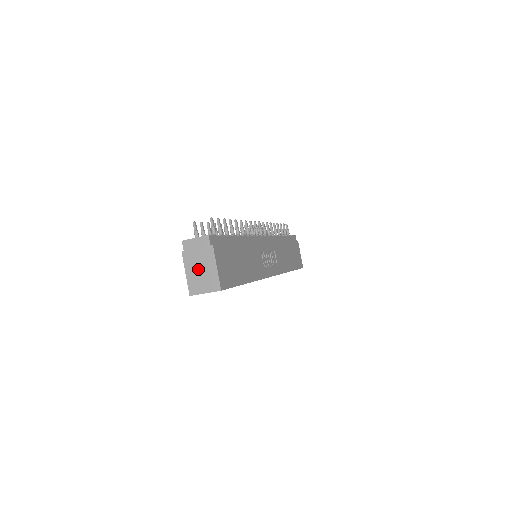
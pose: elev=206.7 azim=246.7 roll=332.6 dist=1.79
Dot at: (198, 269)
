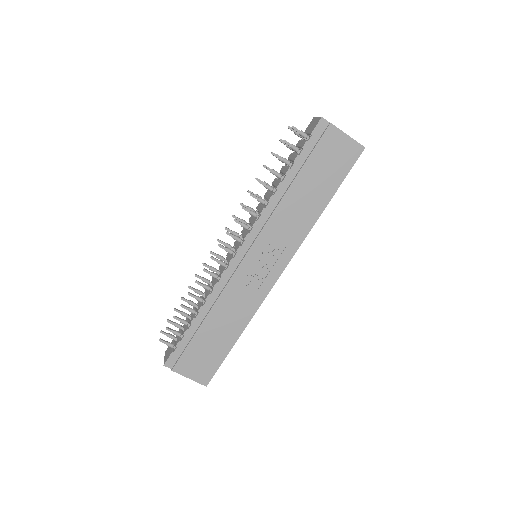
Dot at: occluded
